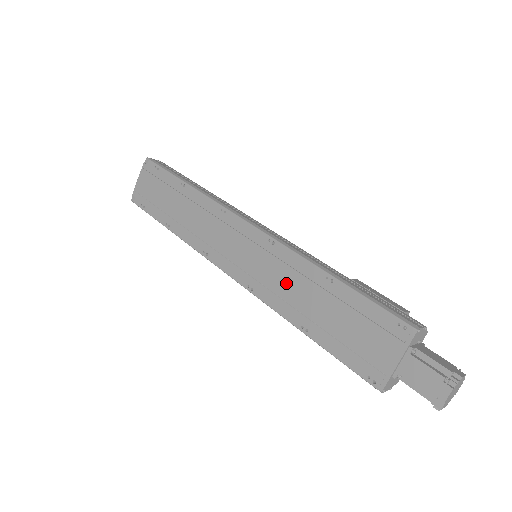
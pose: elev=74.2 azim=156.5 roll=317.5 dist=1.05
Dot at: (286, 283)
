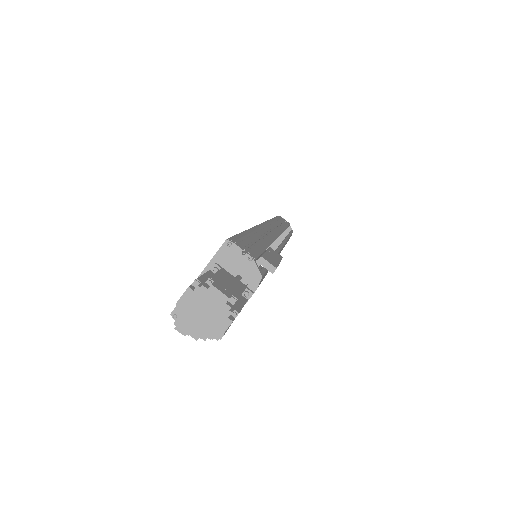
Dot at: occluded
